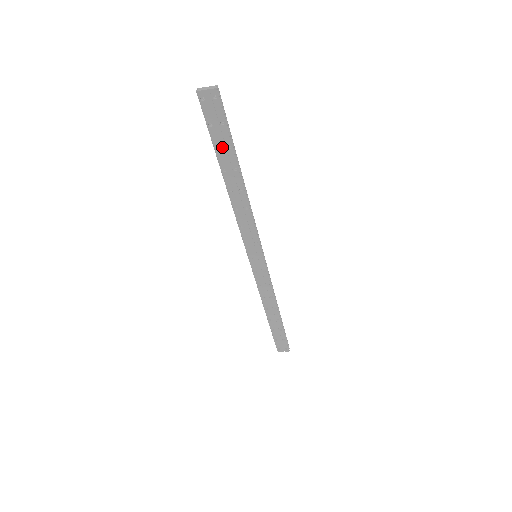
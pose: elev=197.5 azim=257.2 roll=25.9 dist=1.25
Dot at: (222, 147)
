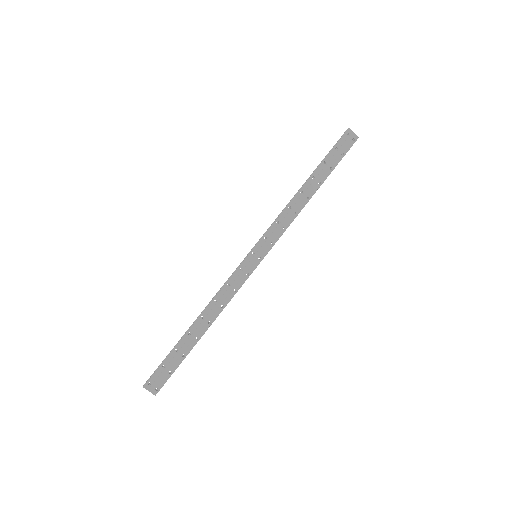
Dot at: (328, 164)
